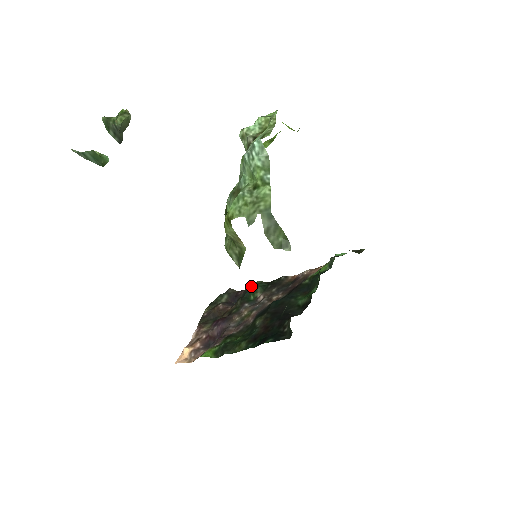
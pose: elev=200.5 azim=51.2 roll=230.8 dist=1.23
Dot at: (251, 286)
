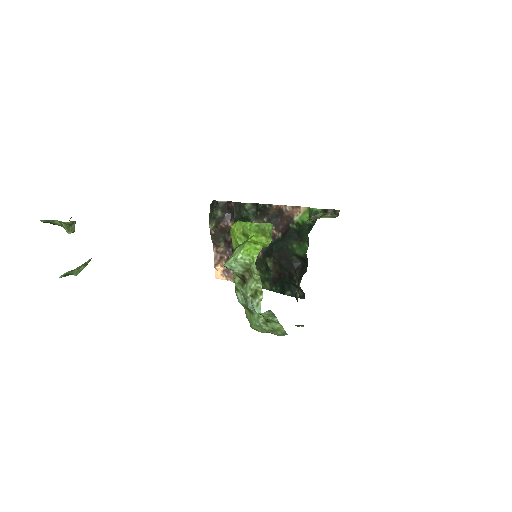
Dot at: (240, 206)
